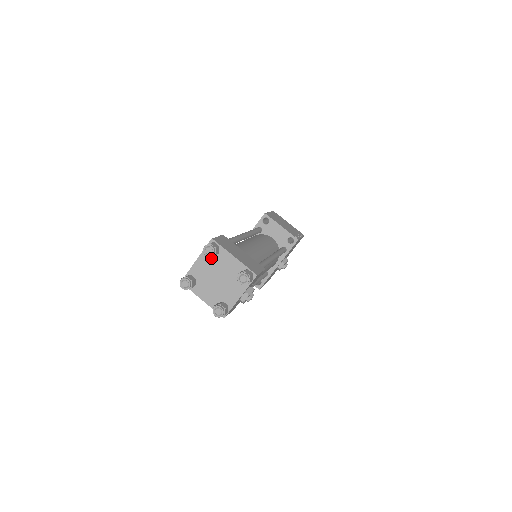
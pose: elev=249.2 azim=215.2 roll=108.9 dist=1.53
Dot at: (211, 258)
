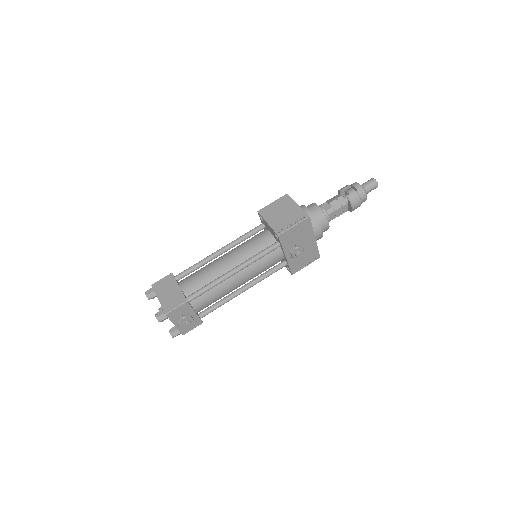
Dot at: occluded
